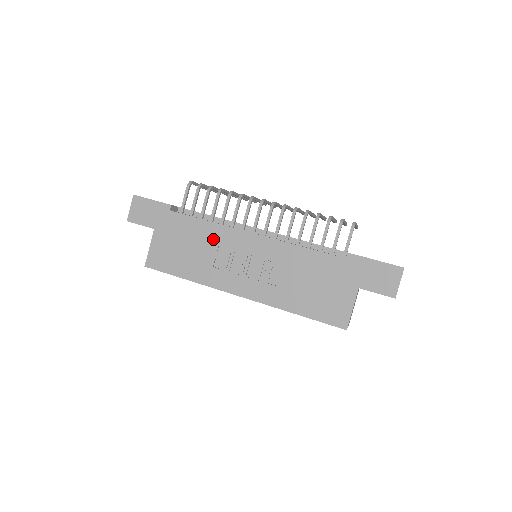
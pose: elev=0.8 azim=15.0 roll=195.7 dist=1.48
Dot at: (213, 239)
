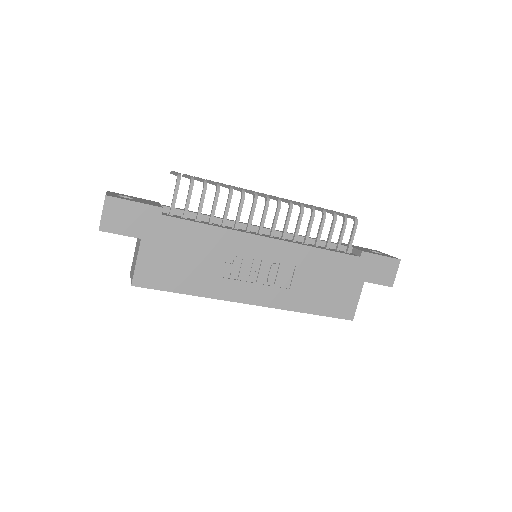
Dot at: (220, 246)
